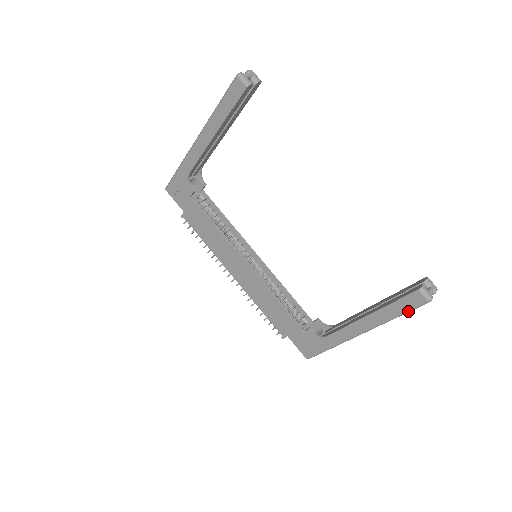
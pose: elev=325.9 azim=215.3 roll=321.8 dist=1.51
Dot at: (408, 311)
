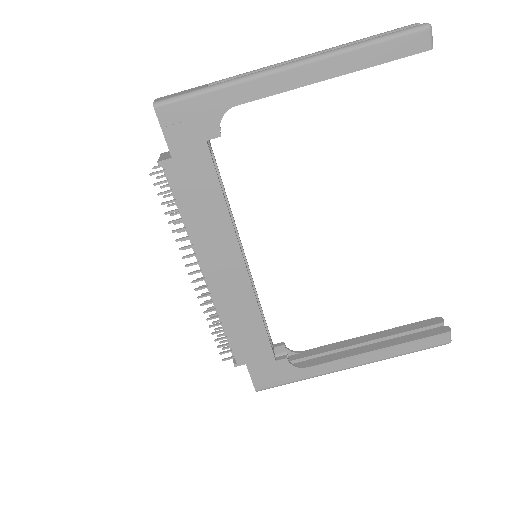
Dot at: occluded
